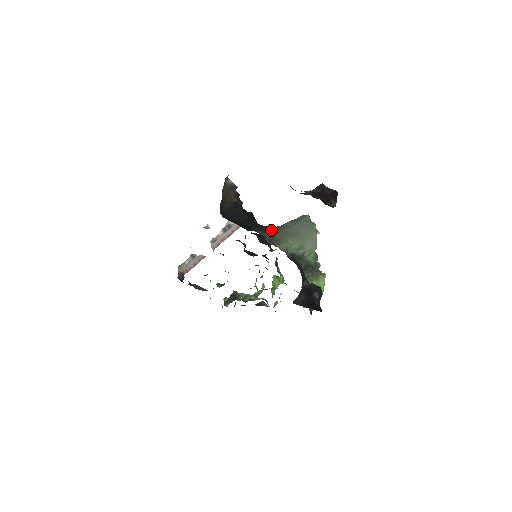
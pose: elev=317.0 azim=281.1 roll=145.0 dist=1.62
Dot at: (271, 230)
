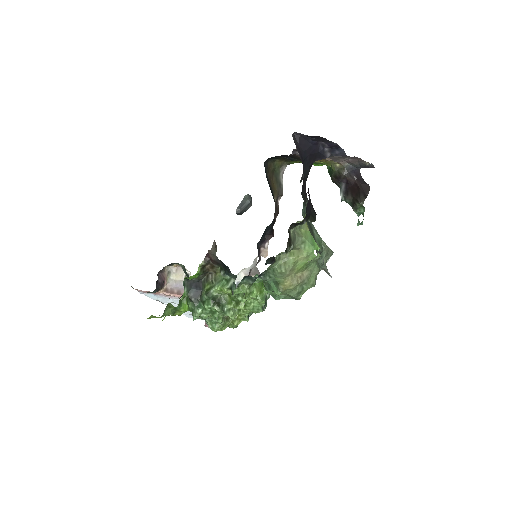
Dot at: occluded
